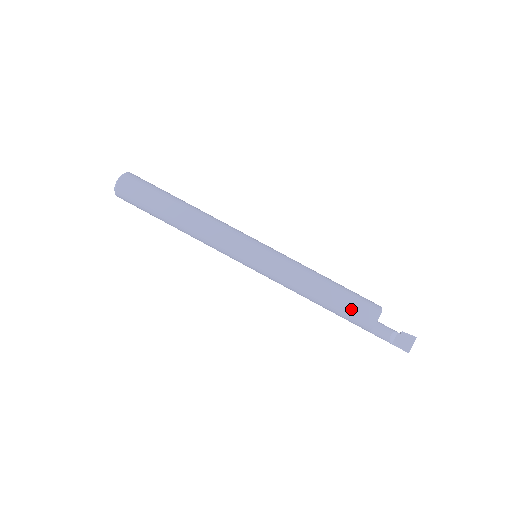
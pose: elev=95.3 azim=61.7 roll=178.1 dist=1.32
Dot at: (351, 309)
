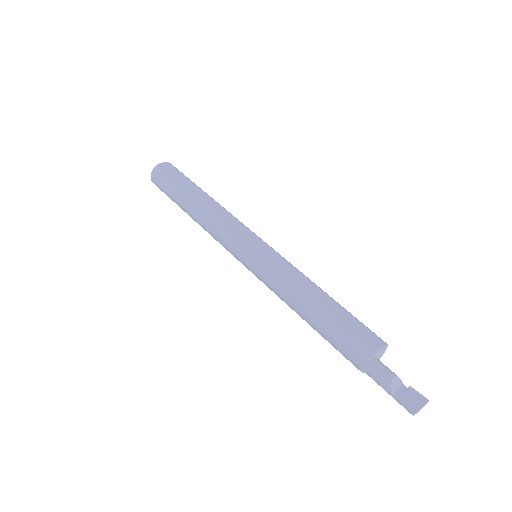
Dot at: (348, 326)
